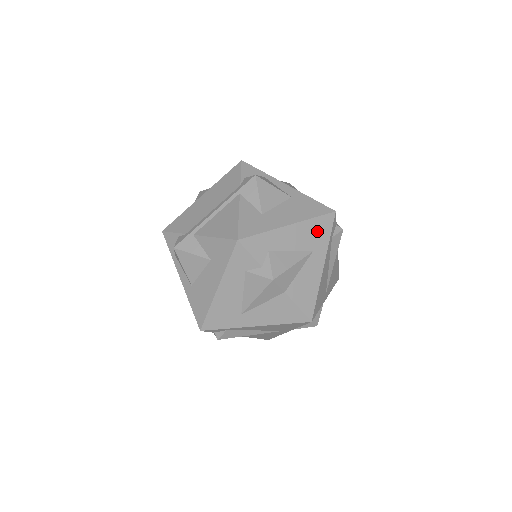
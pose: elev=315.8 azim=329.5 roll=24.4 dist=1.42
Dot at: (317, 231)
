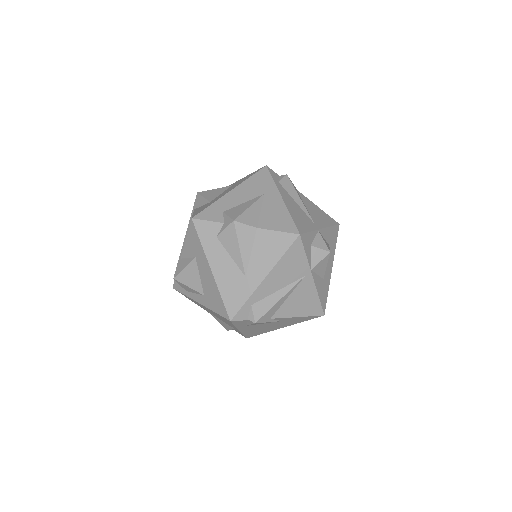
Dot at: (258, 183)
